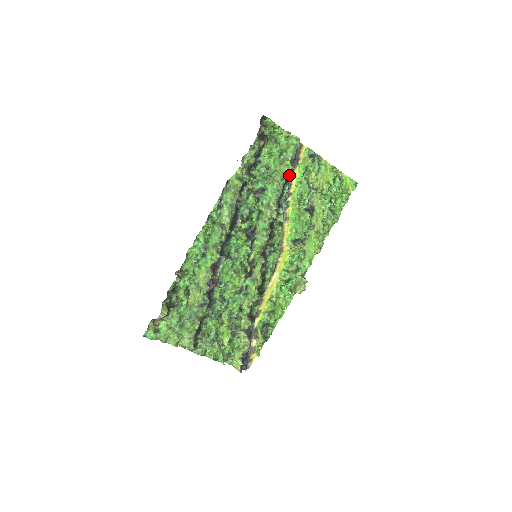
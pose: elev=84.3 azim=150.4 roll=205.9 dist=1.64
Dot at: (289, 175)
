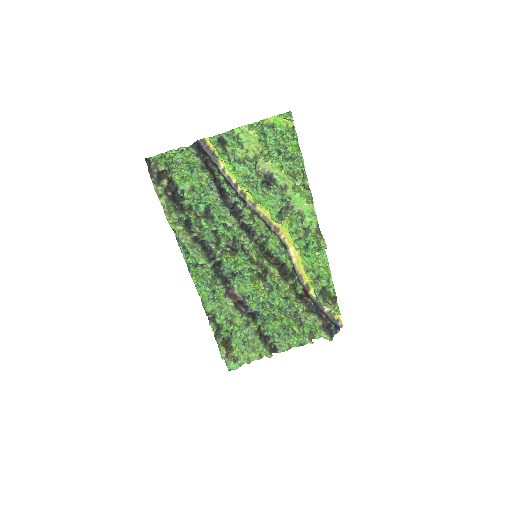
Dot at: (216, 176)
